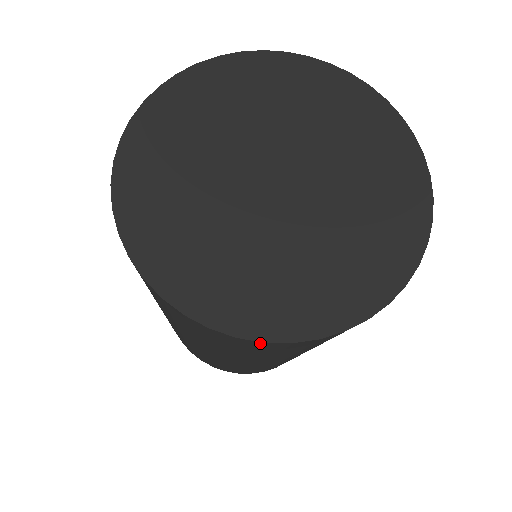
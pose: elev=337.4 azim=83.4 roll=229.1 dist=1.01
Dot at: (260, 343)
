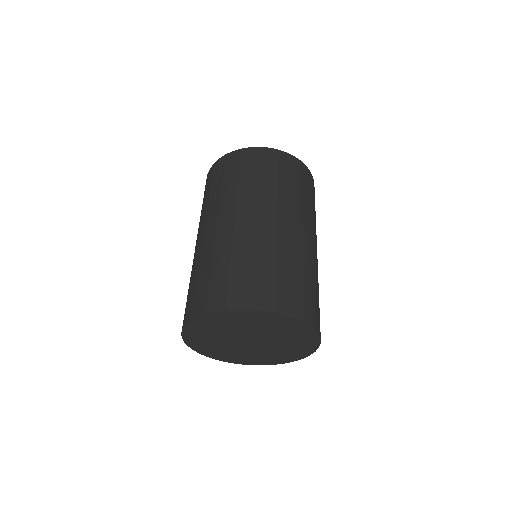
Dot at: occluded
